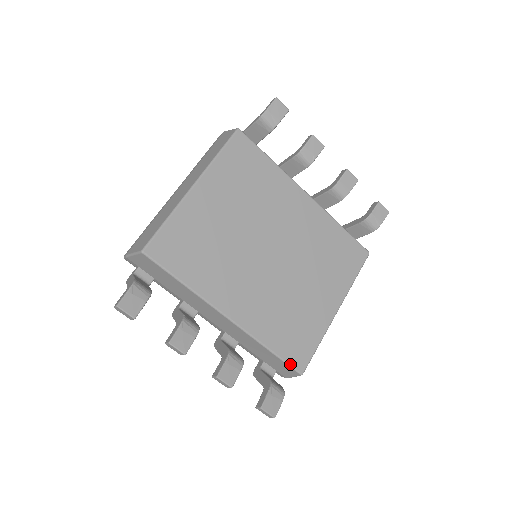
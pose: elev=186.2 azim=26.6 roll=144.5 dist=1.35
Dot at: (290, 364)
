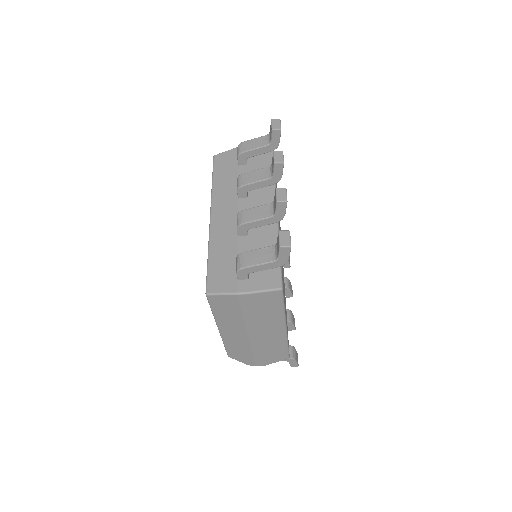
Dot at: occluded
